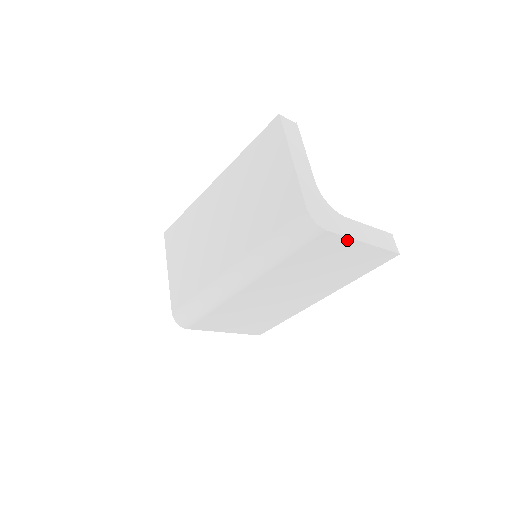
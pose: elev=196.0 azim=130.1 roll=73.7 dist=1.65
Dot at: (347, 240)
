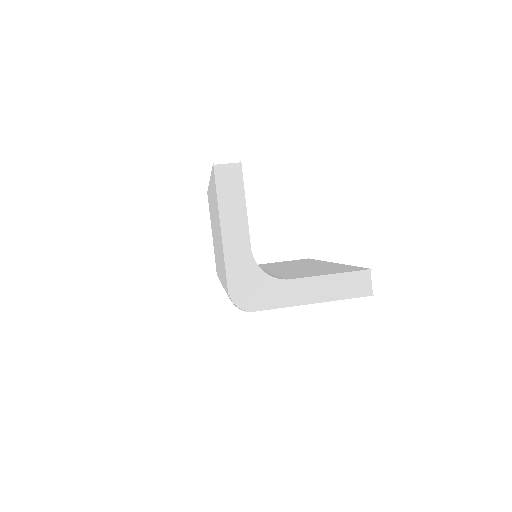
Dot at: (287, 306)
